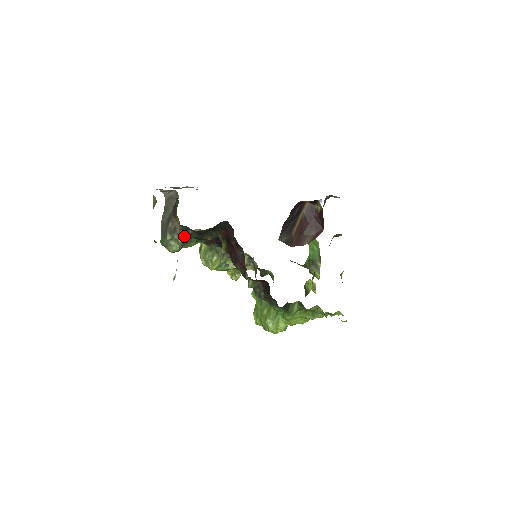
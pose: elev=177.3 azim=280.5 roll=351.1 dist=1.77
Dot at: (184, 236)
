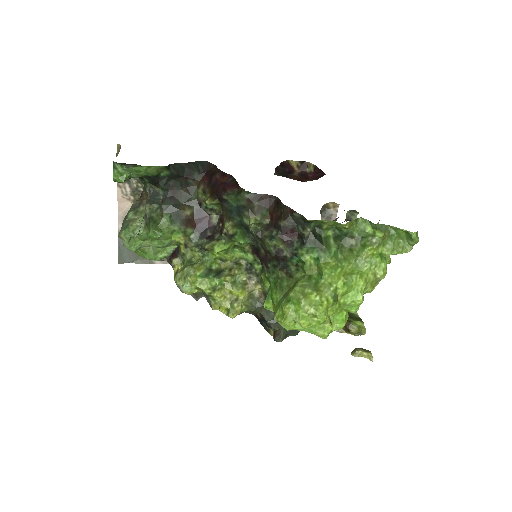
Dot at: (153, 203)
